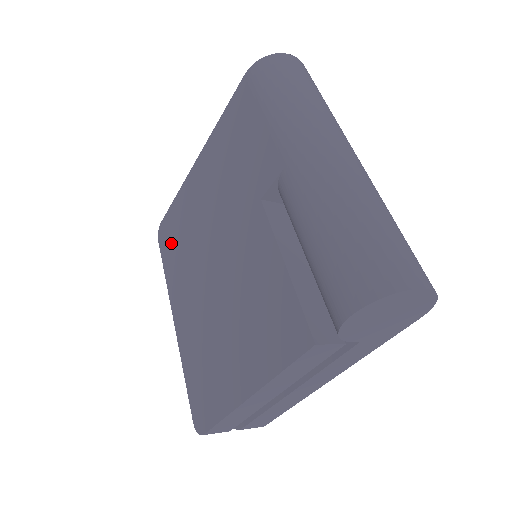
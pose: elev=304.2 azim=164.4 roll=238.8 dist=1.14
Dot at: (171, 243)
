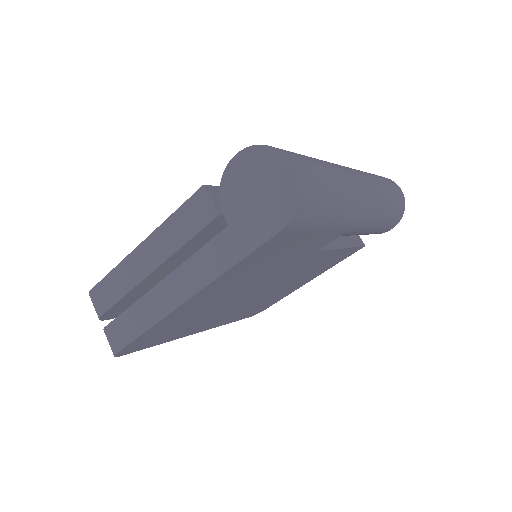
Dot at: occluded
